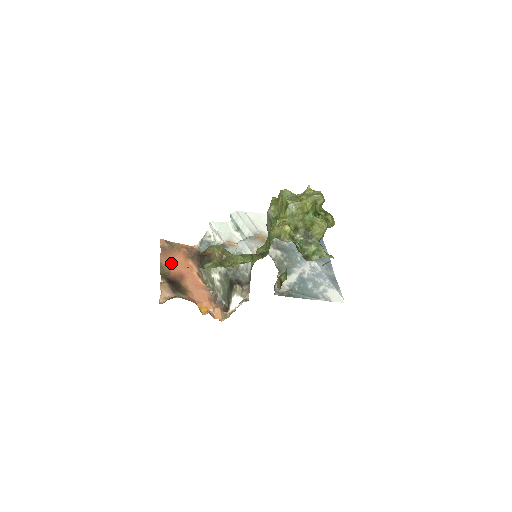
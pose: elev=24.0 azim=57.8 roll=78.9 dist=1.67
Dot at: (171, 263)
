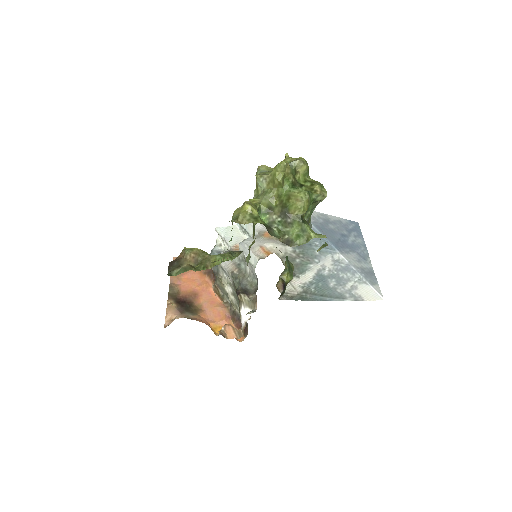
Dot at: (183, 281)
